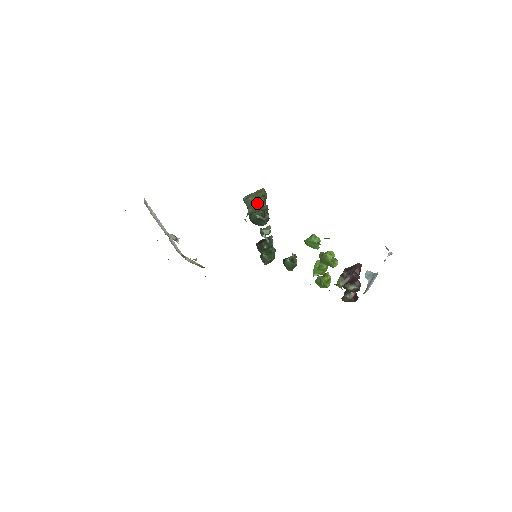
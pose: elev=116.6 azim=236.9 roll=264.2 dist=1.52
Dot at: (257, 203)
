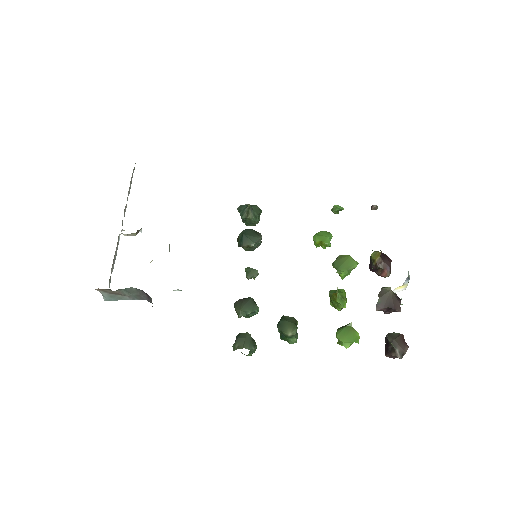
Dot at: (256, 205)
